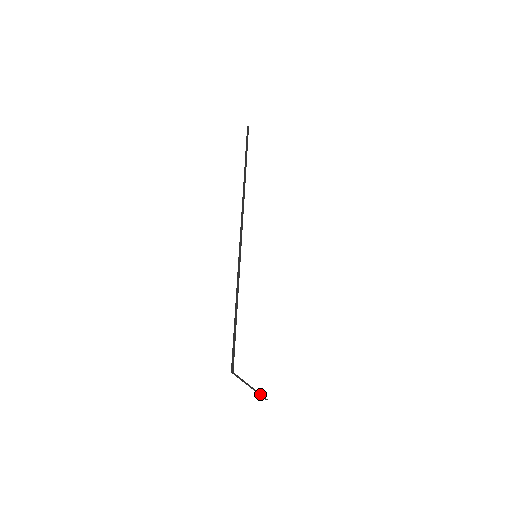
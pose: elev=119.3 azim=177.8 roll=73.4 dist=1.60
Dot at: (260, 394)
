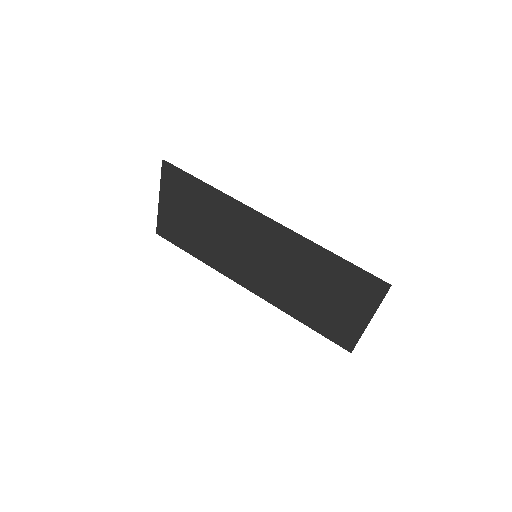
Dot at: occluded
